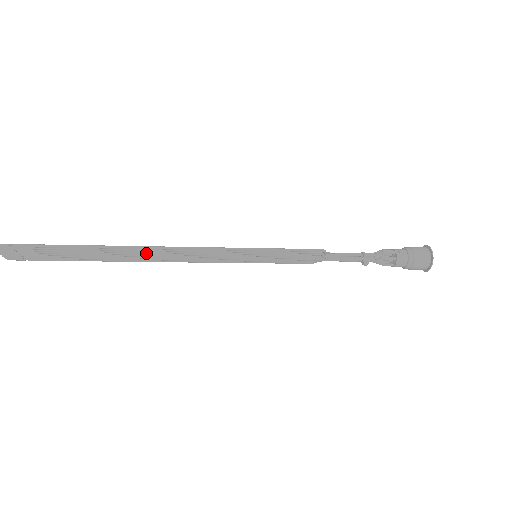
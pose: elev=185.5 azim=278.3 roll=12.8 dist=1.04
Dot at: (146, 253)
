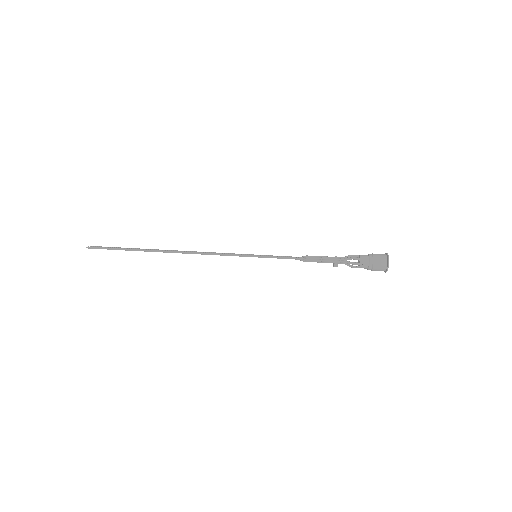
Dot at: occluded
